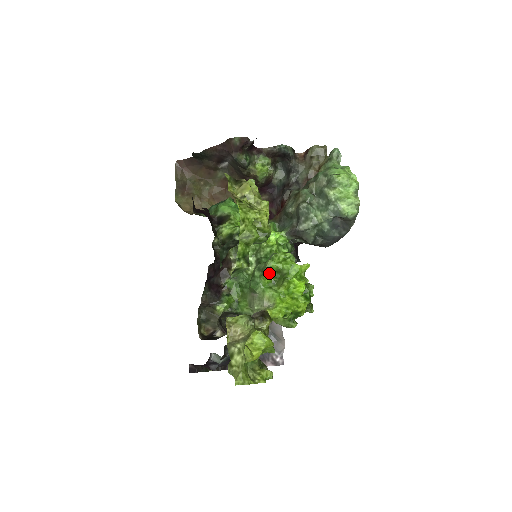
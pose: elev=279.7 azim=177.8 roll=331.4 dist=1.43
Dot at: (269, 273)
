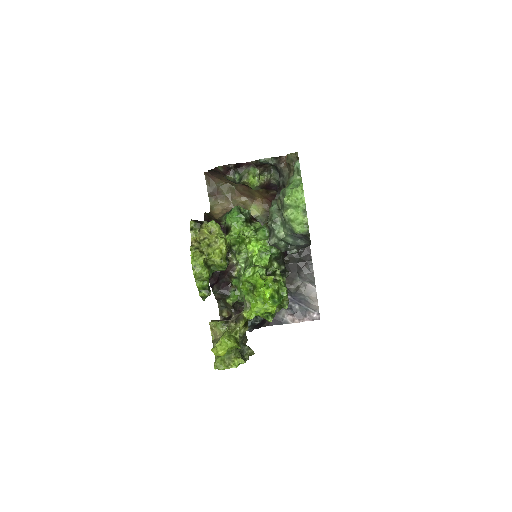
Dot at: (245, 283)
